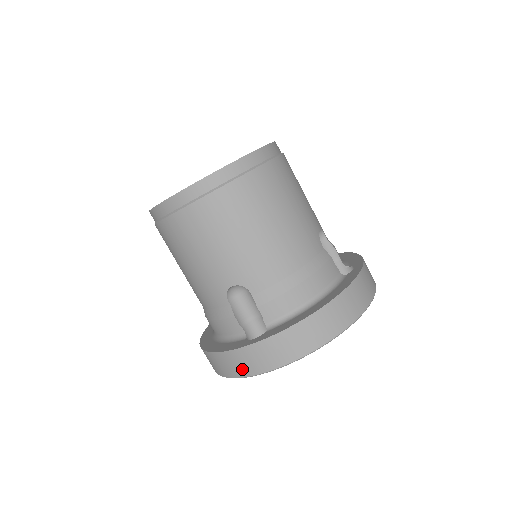
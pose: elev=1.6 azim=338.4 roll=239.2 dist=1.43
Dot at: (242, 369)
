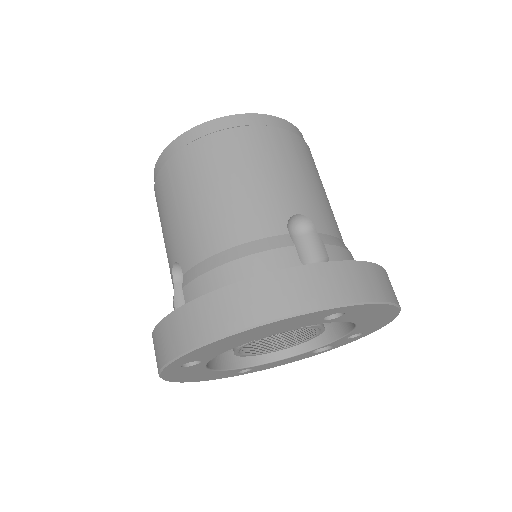
Dot at: occluded
